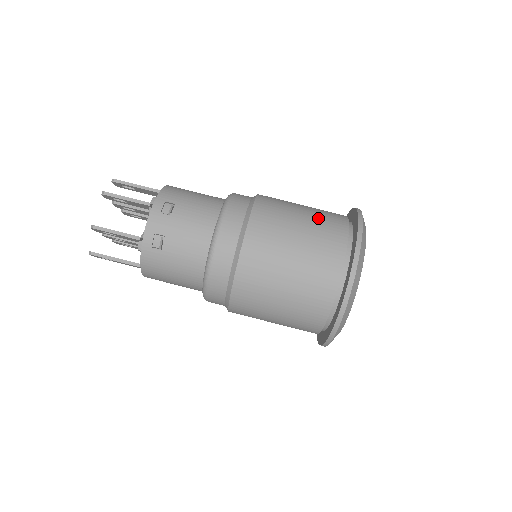
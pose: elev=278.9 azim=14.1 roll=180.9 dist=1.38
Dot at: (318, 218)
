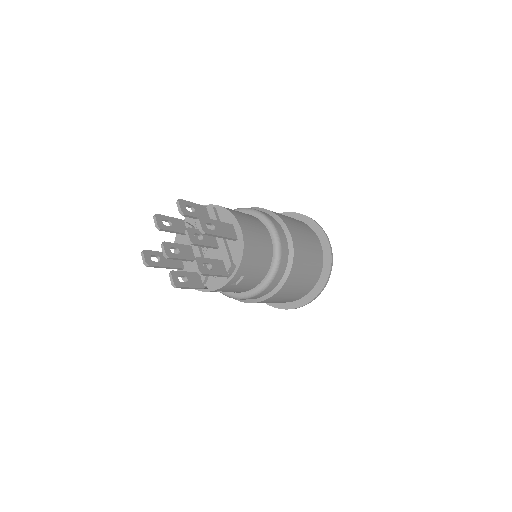
Dot at: (311, 276)
